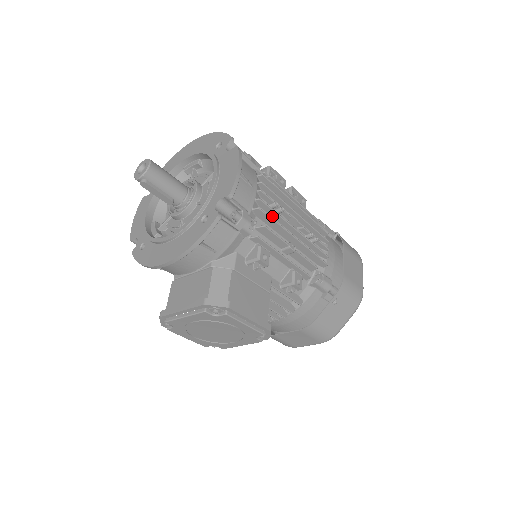
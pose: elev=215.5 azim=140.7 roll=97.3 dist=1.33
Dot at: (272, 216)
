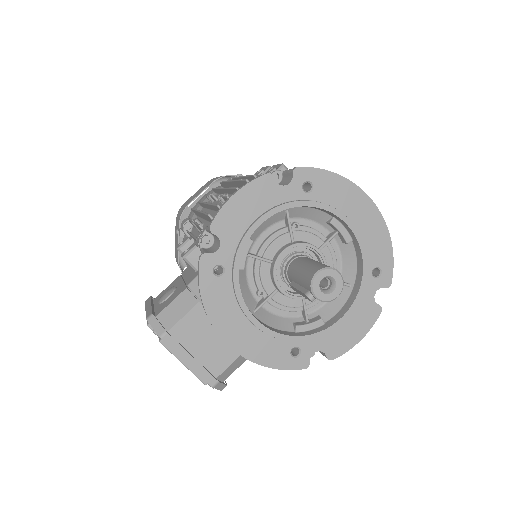
Dot at: occluded
